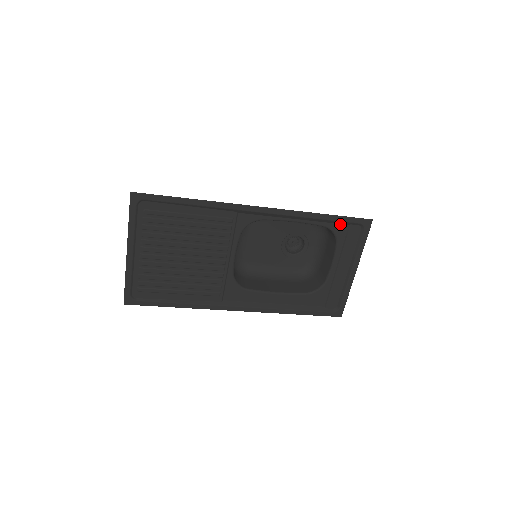
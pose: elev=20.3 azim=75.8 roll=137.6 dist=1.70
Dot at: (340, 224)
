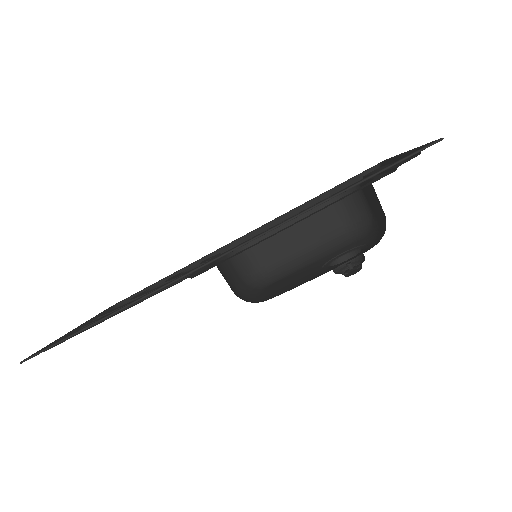
Dot at: occluded
